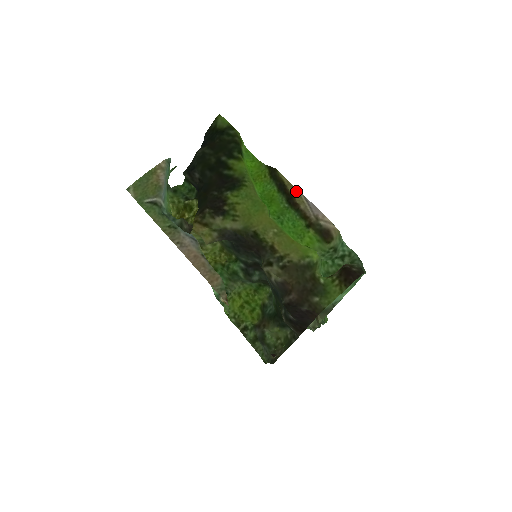
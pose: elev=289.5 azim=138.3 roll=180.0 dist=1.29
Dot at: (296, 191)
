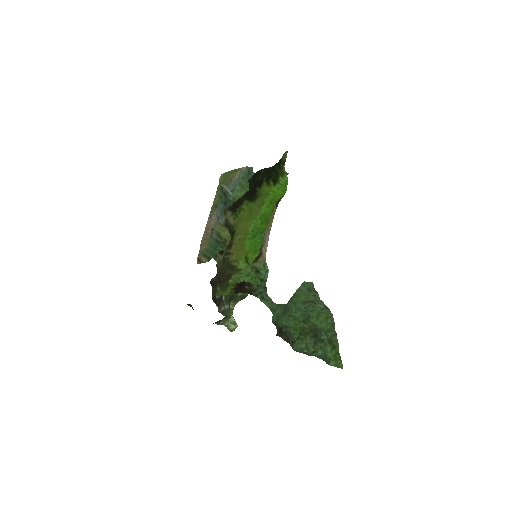
Dot at: (272, 220)
